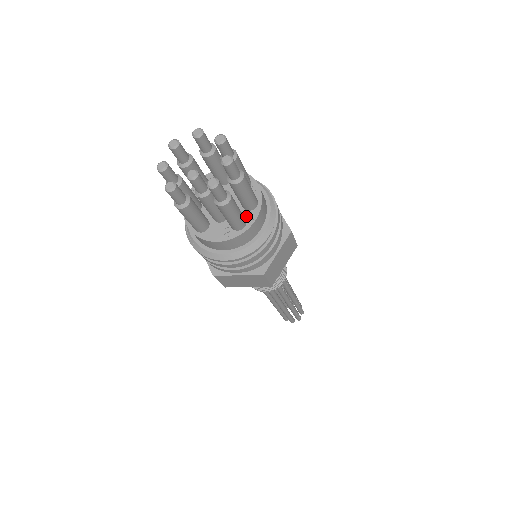
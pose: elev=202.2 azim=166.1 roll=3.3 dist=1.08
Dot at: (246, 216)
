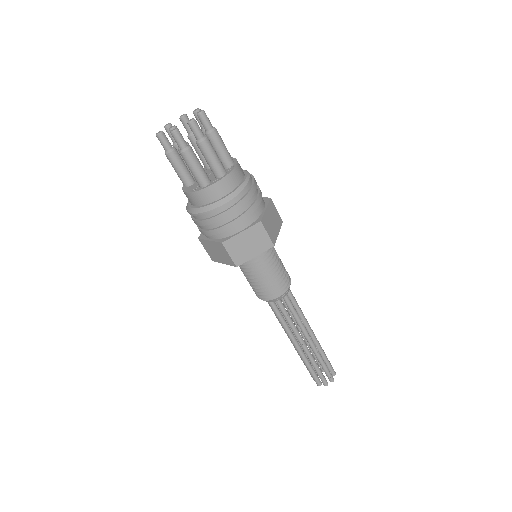
Dot at: (212, 181)
